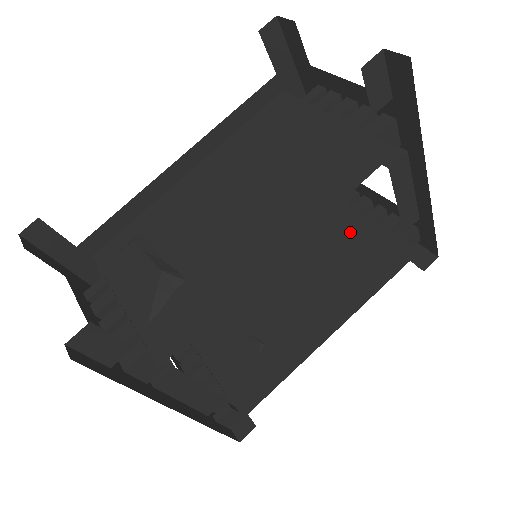
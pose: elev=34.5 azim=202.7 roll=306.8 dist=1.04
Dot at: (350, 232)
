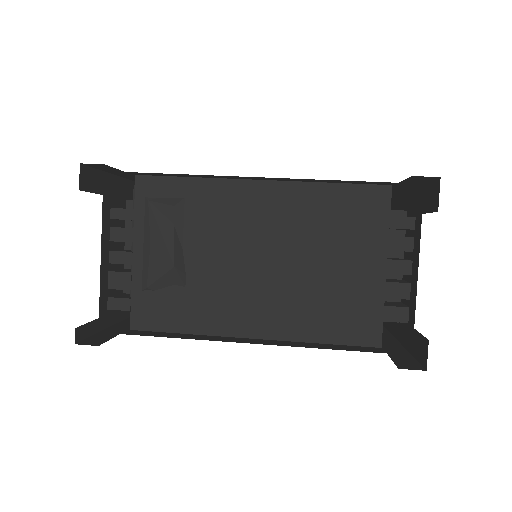
Dot at: occluded
